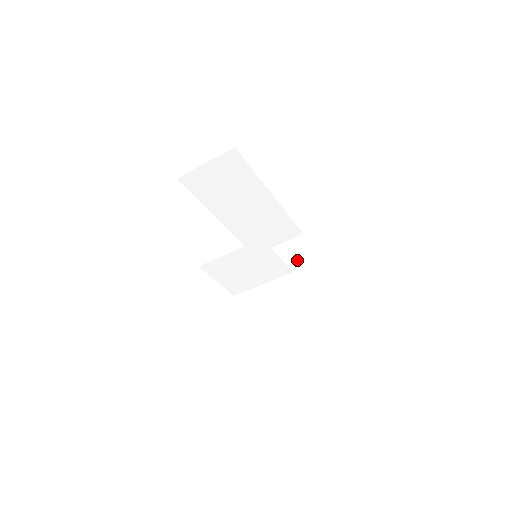
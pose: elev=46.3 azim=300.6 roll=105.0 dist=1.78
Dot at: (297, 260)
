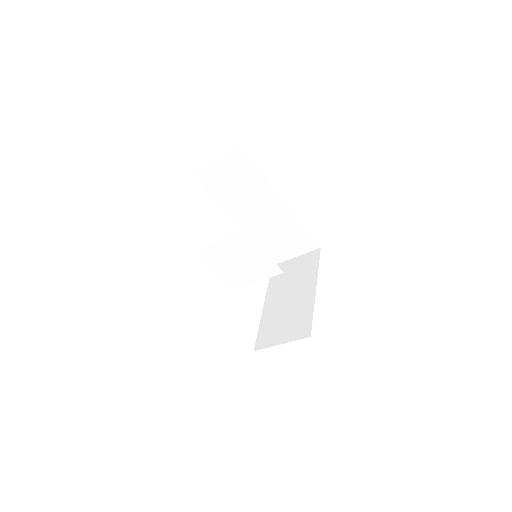
Dot at: (308, 272)
